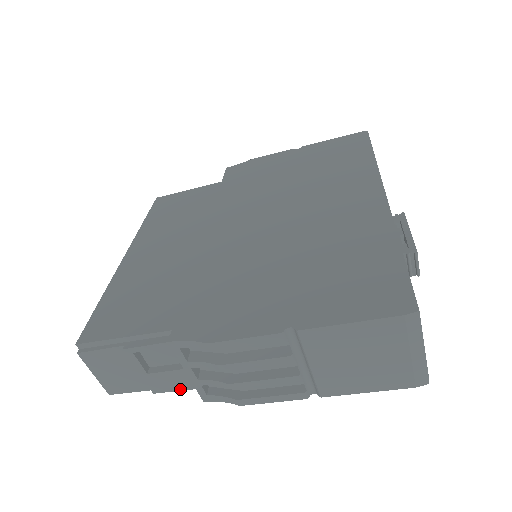
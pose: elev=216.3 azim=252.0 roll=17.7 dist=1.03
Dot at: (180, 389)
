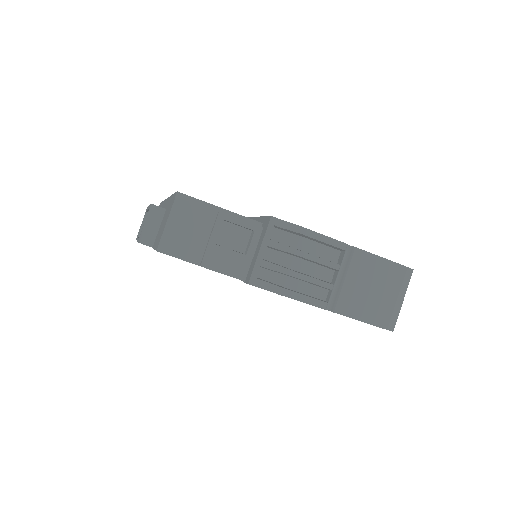
Dot at: (225, 273)
